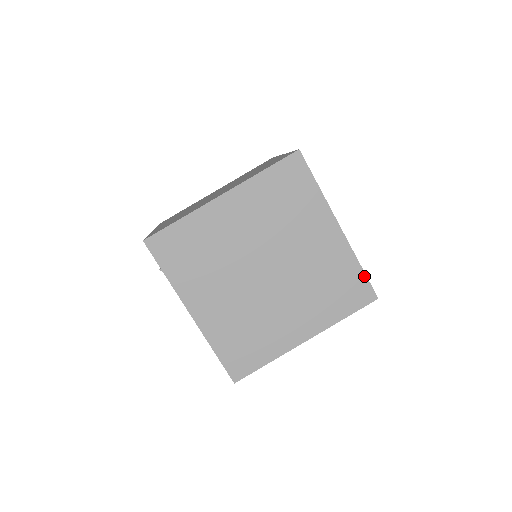
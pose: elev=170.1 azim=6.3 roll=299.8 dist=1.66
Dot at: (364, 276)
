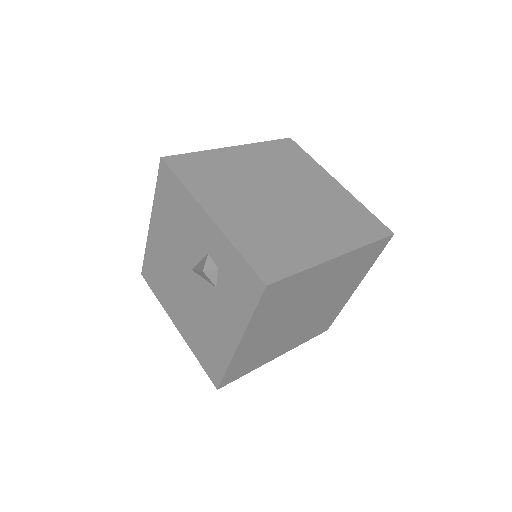
Dot at: occluded
